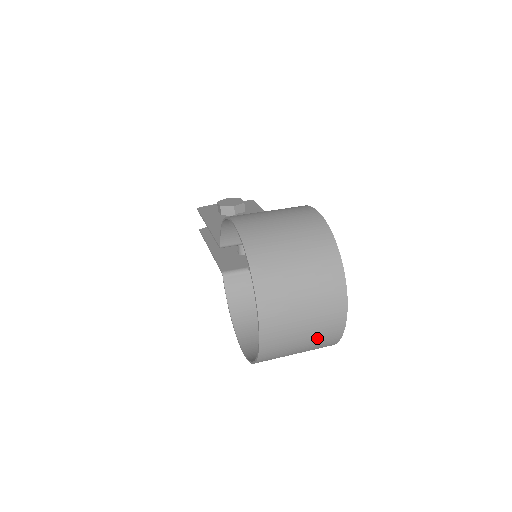
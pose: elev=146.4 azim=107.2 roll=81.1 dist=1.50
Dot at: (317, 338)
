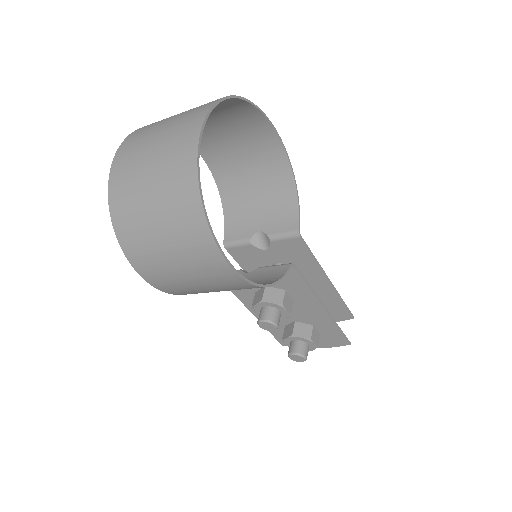
Dot at: (167, 159)
